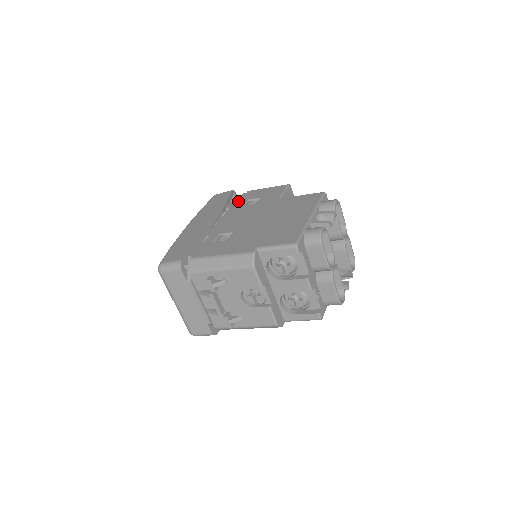
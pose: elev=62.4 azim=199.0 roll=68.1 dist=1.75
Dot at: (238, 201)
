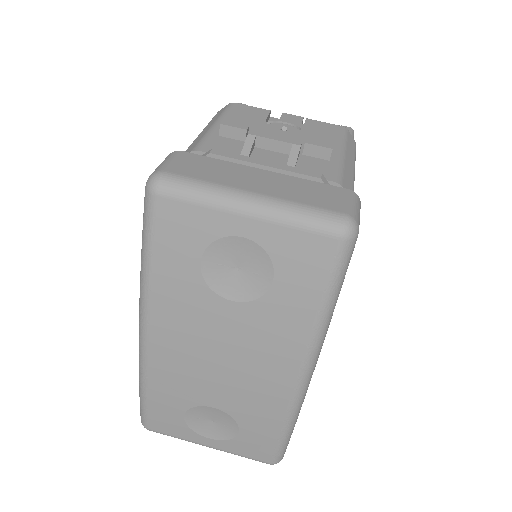
Dot at: occluded
